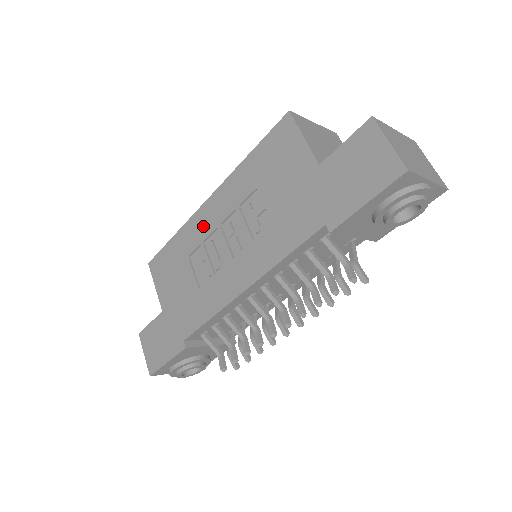
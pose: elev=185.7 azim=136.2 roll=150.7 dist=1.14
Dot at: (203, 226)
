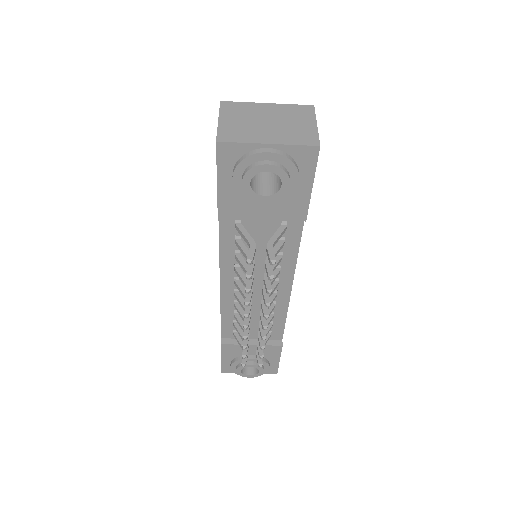
Dot at: occluded
